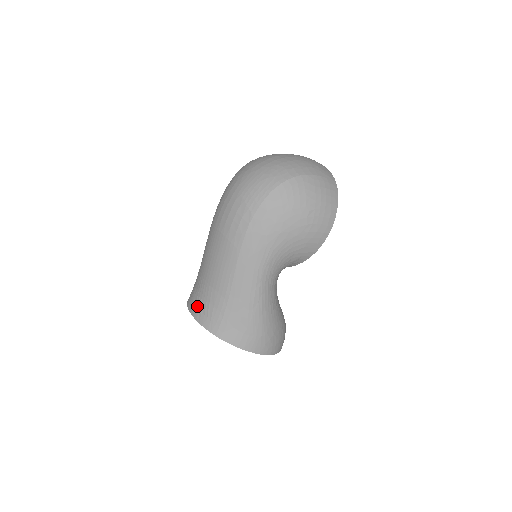
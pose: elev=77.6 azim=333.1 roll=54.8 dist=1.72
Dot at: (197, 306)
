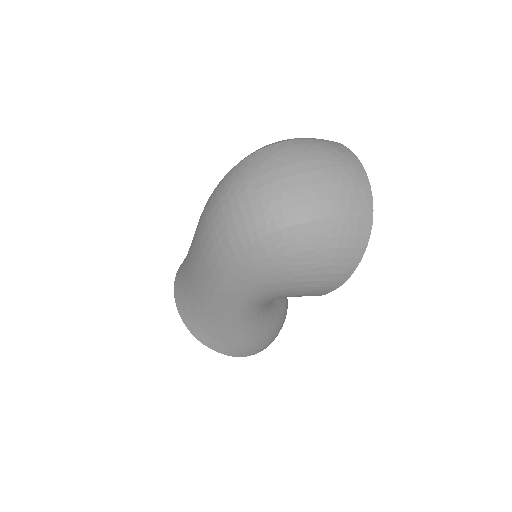
Dot at: (179, 295)
